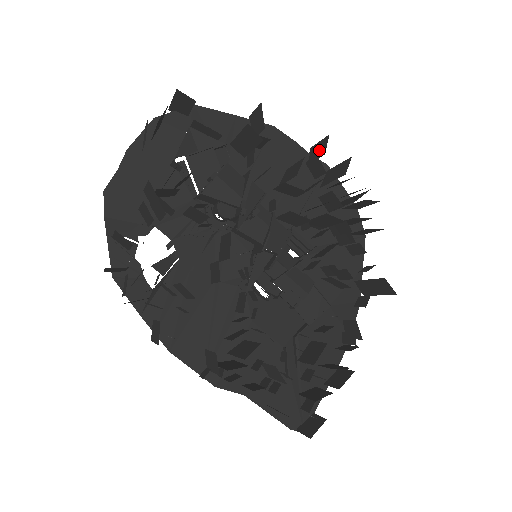
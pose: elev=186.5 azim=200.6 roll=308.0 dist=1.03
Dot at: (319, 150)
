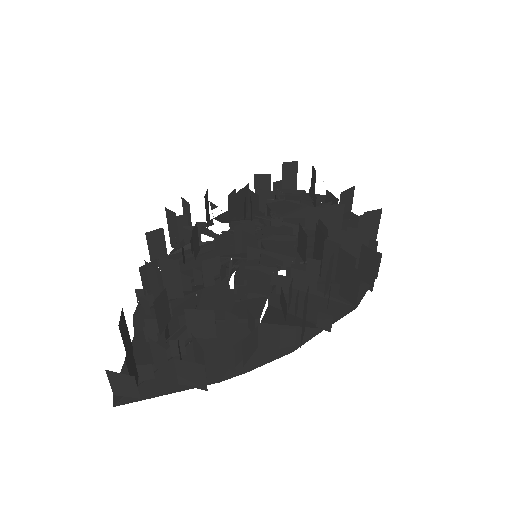
Dot at: occluded
